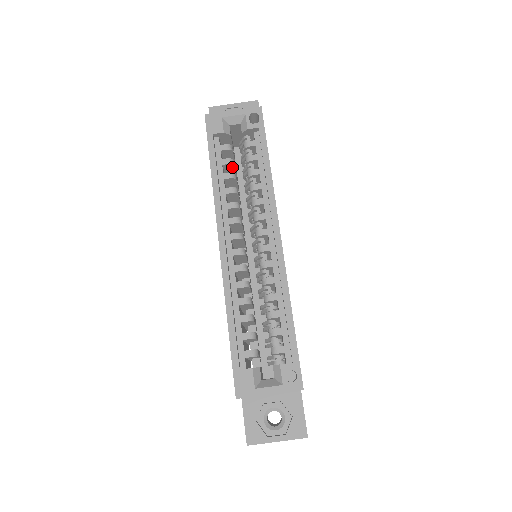
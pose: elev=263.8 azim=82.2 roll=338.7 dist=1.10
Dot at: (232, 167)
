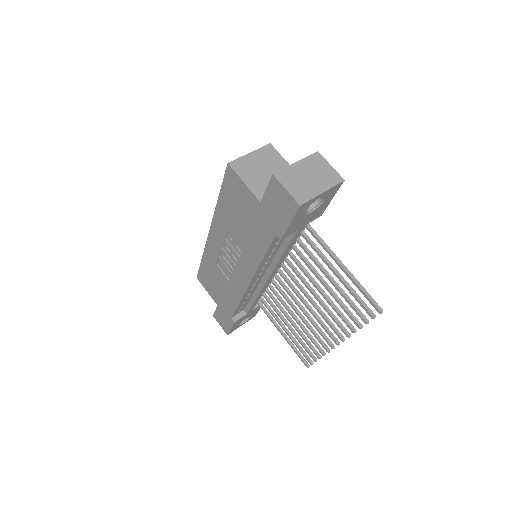
Dot at: occluded
